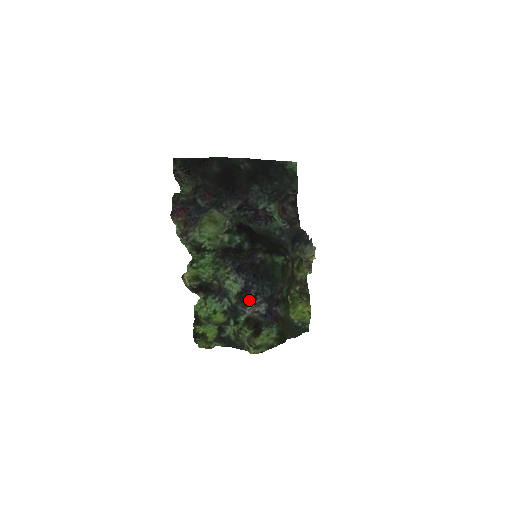
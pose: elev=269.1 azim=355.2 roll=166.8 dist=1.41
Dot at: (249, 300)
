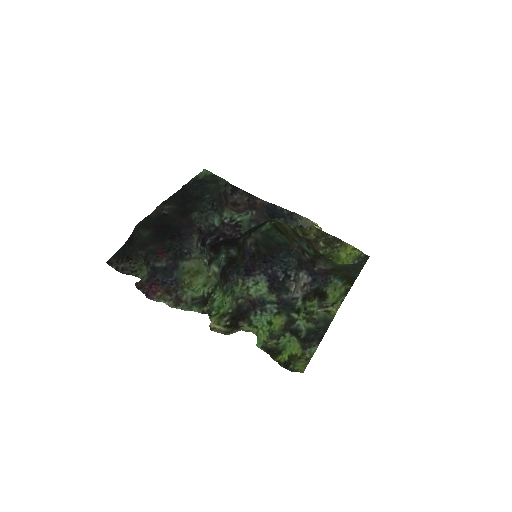
Dot at: (286, 284)
